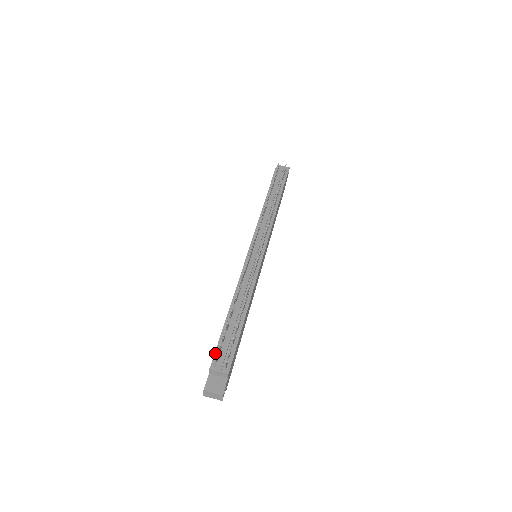
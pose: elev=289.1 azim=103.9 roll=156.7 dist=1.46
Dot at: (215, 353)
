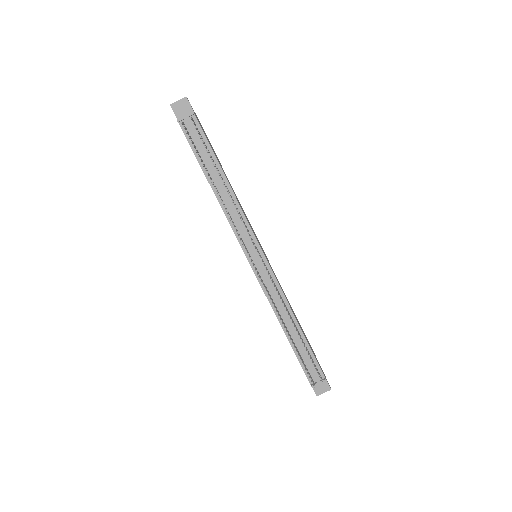
Dot at: (305, 373)
